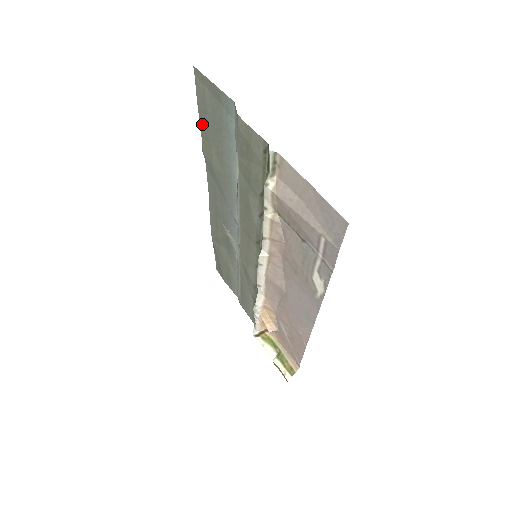
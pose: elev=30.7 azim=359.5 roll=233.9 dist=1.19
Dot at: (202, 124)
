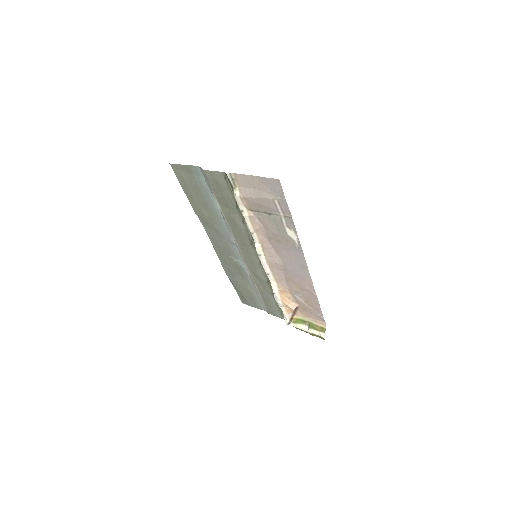
Dot at: (188, 195)
